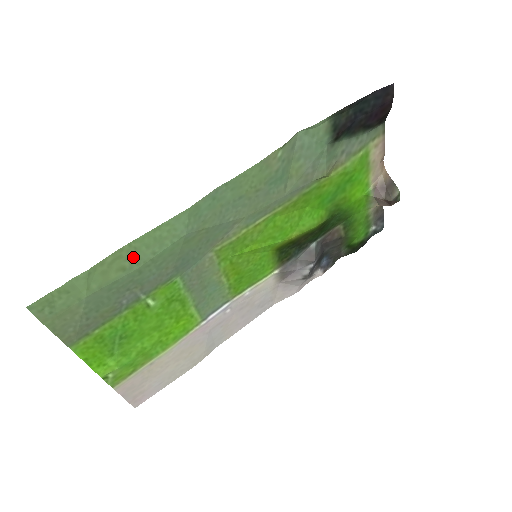
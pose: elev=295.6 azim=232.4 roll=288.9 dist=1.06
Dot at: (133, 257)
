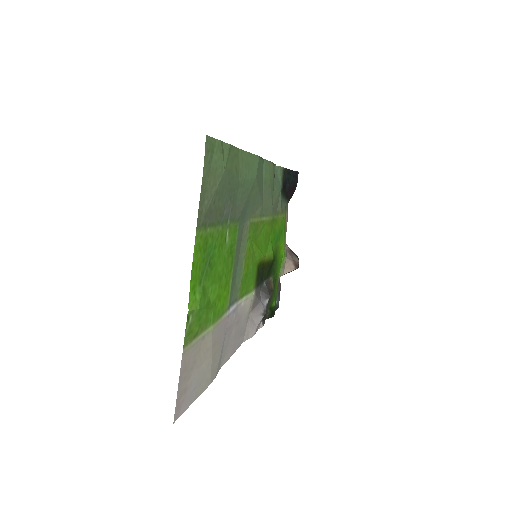
Dot at: (240, 166)
